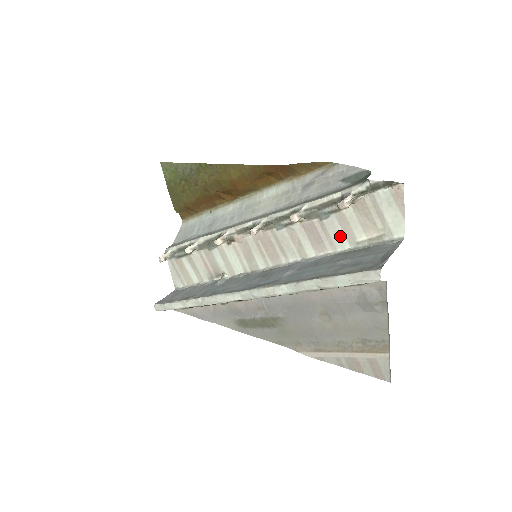
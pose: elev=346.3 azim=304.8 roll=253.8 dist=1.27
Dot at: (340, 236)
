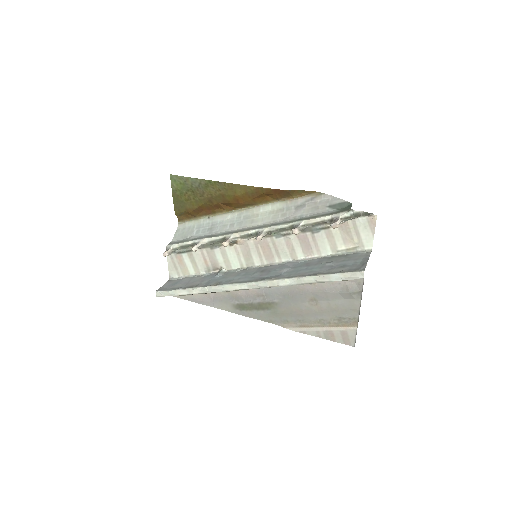
Dot at: (326, 245)
